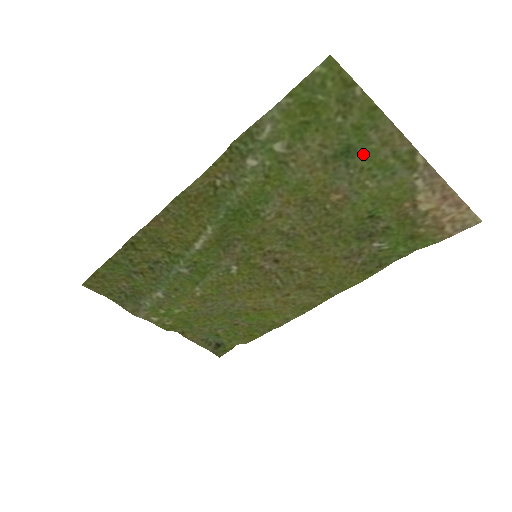
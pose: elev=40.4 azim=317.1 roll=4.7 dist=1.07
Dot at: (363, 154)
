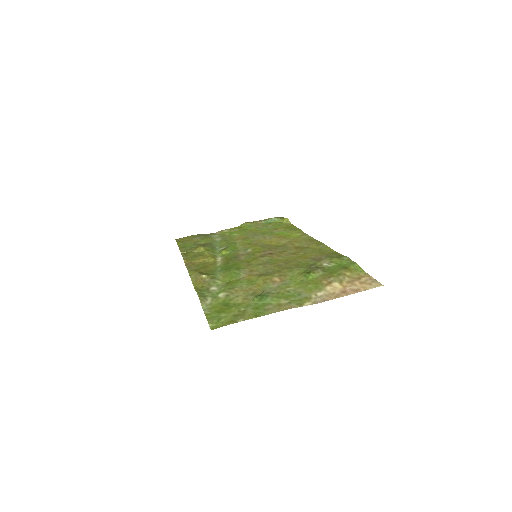
Dot at: (272, 298)
